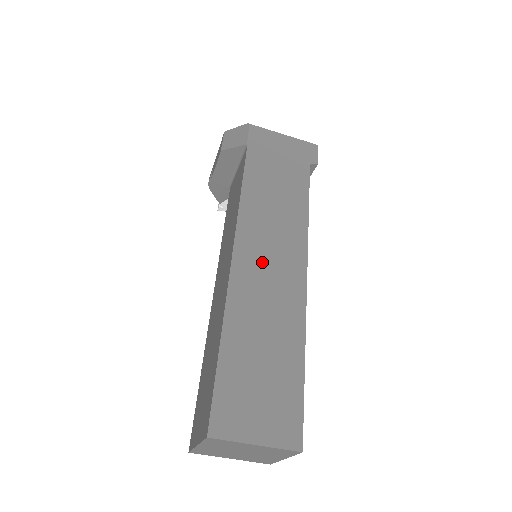
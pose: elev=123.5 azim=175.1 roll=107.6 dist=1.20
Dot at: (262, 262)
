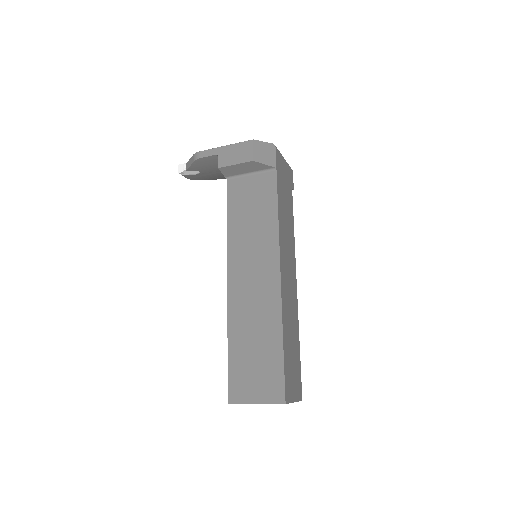
Dot at: (287, 277)
